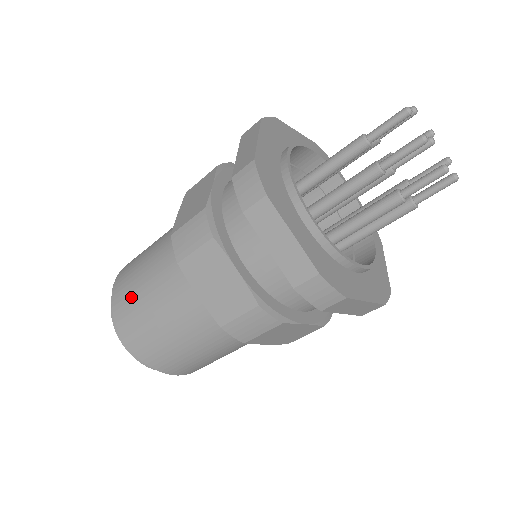
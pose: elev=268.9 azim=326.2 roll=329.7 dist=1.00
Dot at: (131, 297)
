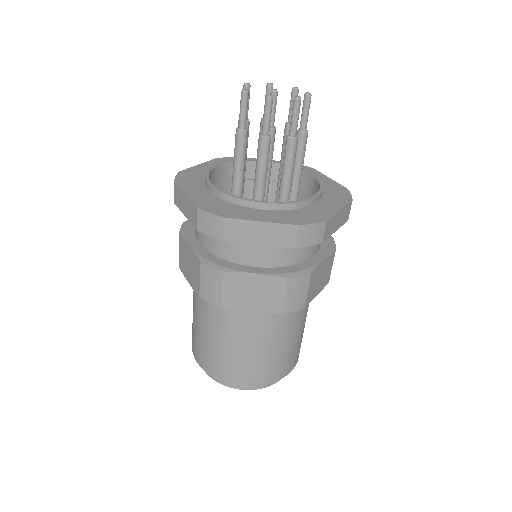
Dot at: (216, 357)
